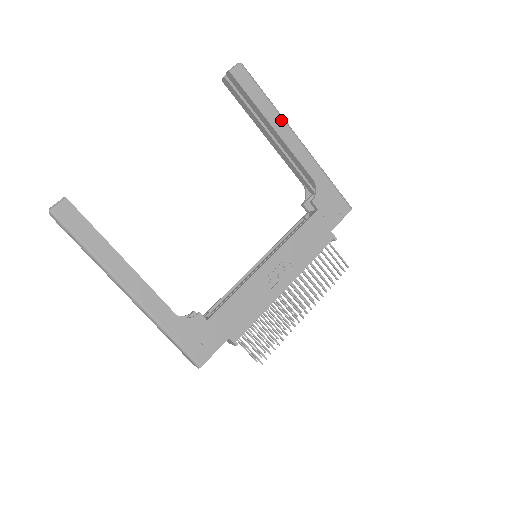
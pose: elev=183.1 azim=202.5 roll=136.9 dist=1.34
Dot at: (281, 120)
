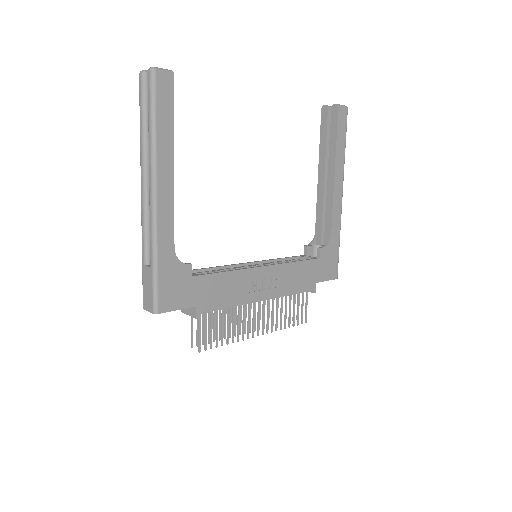
Dot at: (342, 171)
